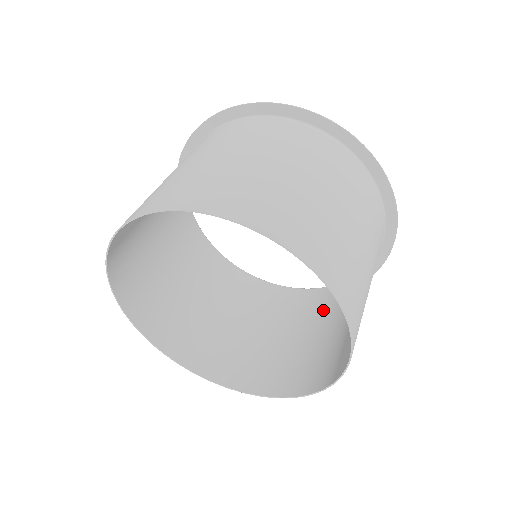
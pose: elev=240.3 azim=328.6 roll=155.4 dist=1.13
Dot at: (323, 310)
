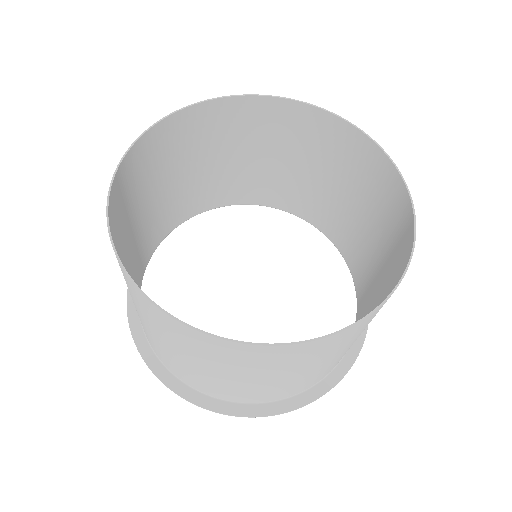
Dot at: occluded
